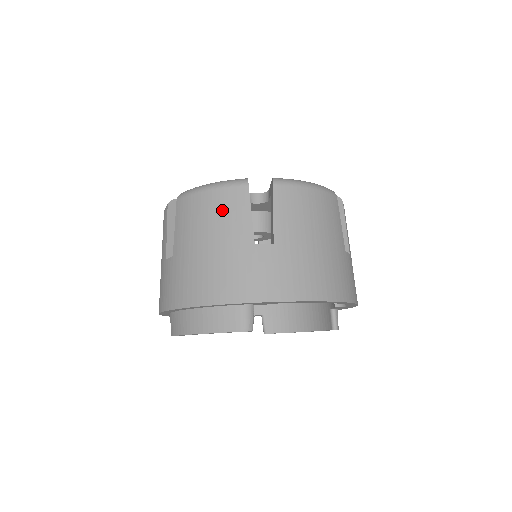
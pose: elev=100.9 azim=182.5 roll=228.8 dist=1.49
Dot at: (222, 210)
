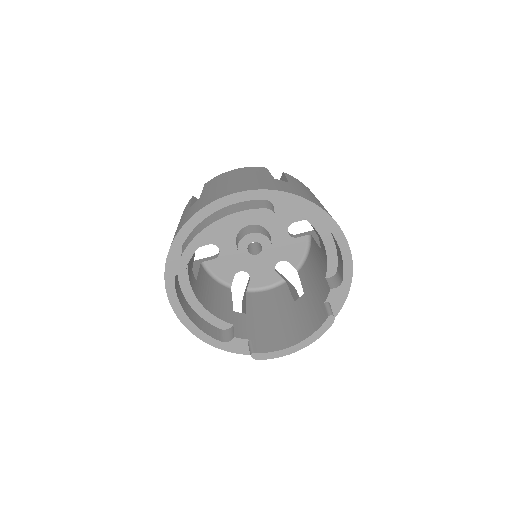
Dot at: (247, 171)
